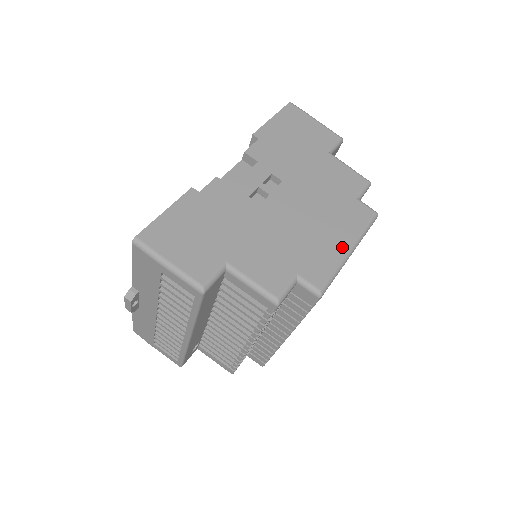
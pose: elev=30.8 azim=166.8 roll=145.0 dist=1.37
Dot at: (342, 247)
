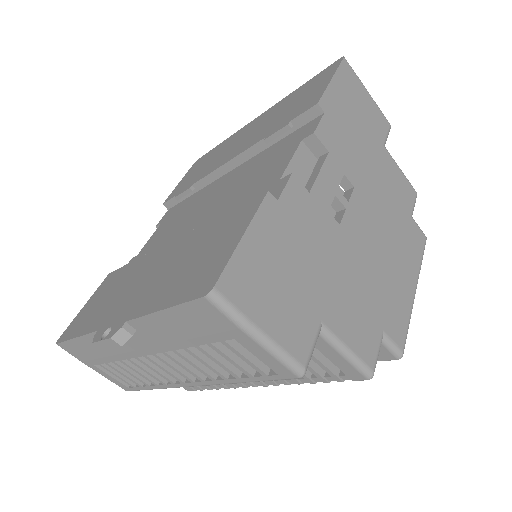
Dot at: (411, 287)
